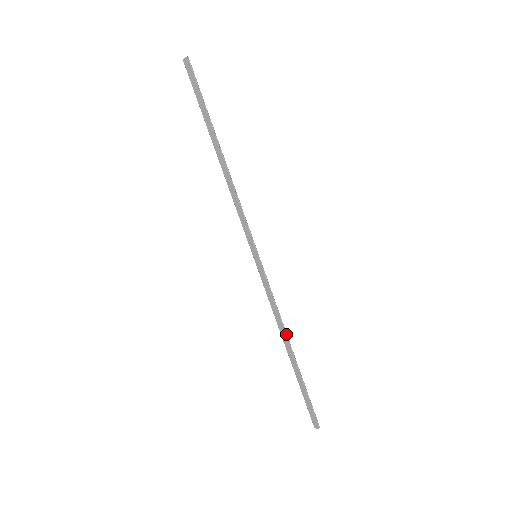
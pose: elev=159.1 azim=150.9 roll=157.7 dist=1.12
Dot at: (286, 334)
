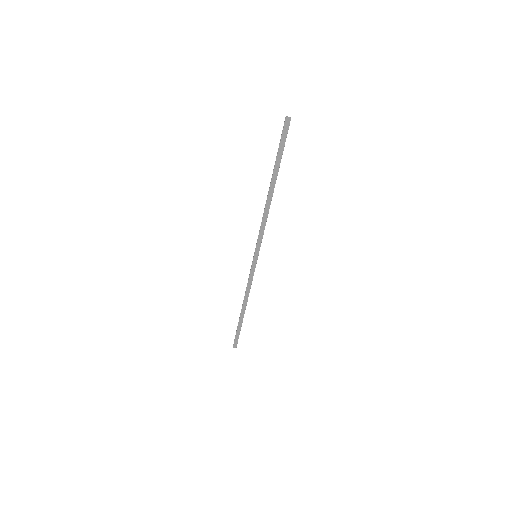
Dot at: (247, 300)
